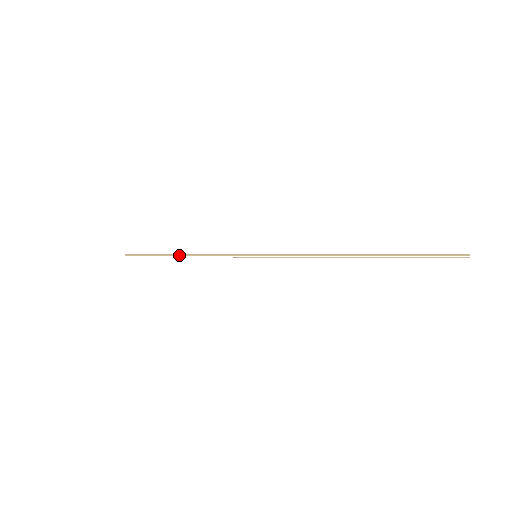
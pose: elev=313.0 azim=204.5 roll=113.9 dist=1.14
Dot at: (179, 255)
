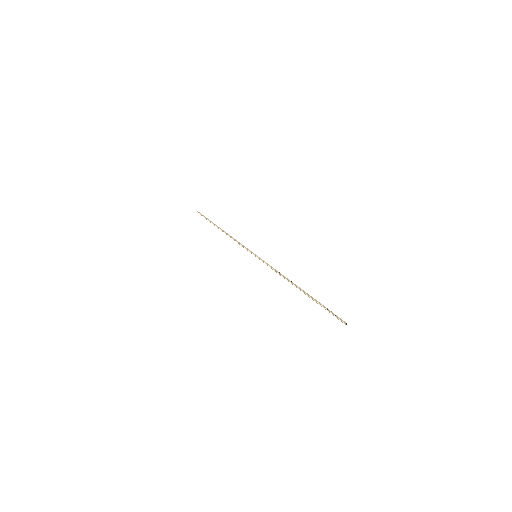
Dot at: (222, 230)
